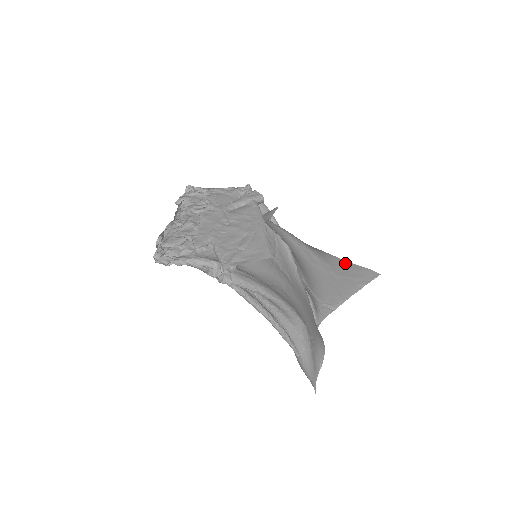
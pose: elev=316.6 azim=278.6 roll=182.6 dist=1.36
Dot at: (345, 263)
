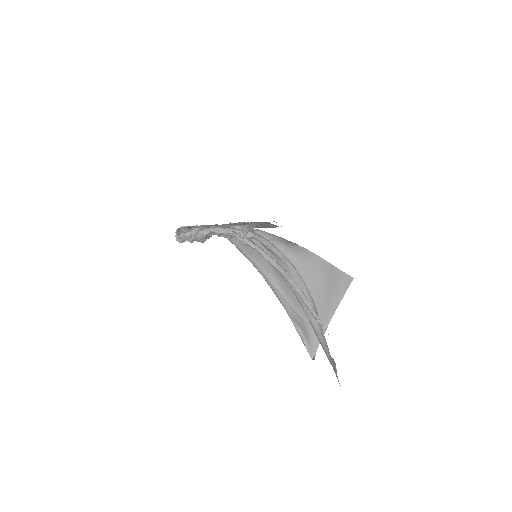
Dot at: (325, 264)
